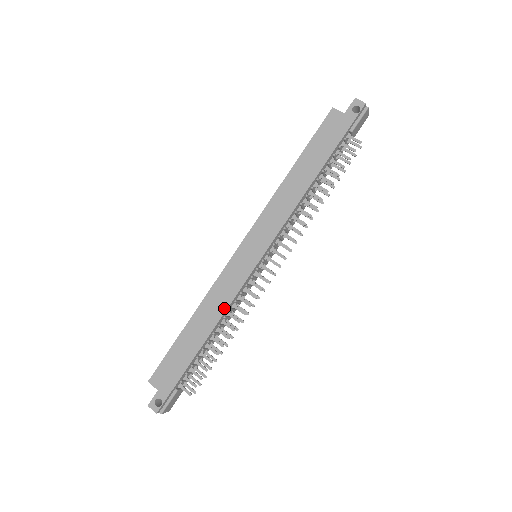
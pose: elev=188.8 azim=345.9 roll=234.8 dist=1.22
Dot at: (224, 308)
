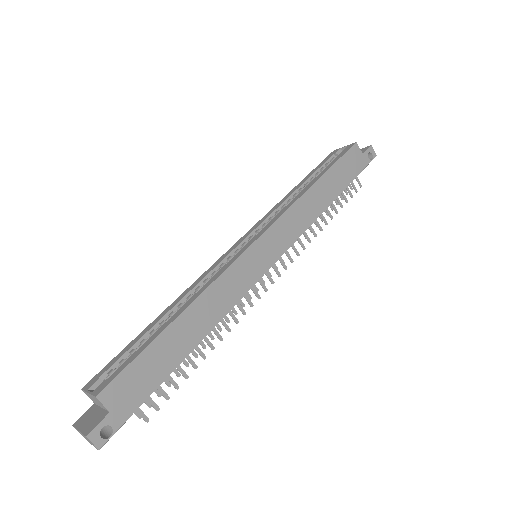
Dot at: (226, 310)
